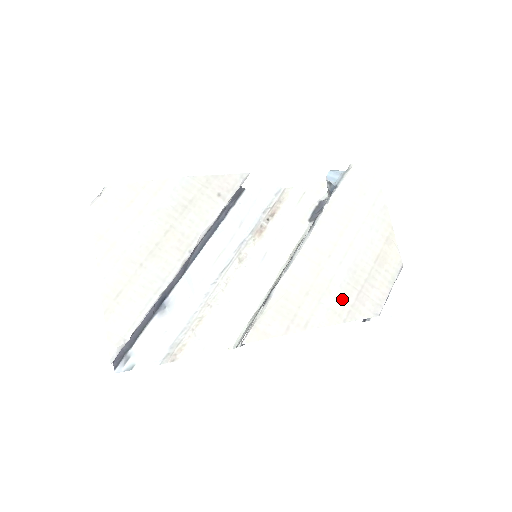
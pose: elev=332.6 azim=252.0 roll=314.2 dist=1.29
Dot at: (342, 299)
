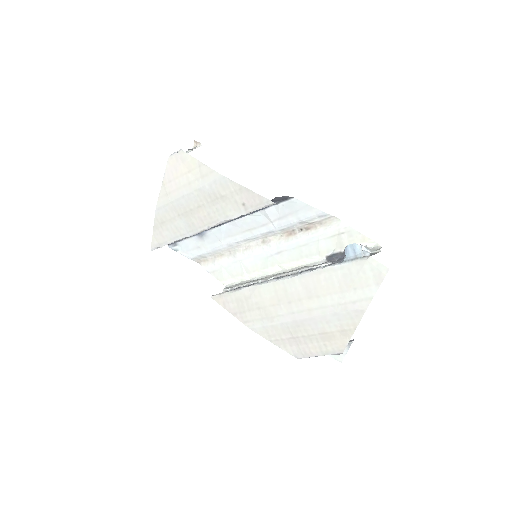
Dot at: (277, 331)
